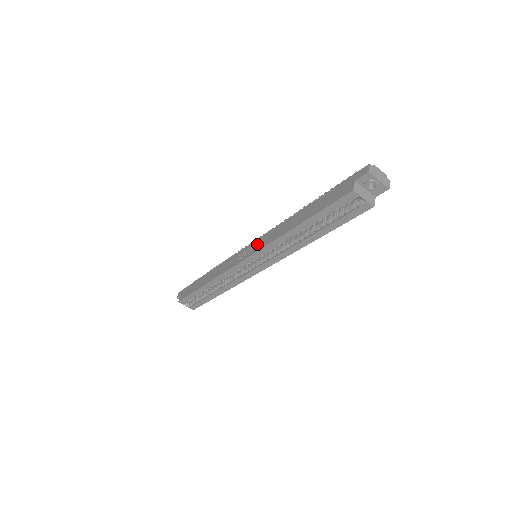
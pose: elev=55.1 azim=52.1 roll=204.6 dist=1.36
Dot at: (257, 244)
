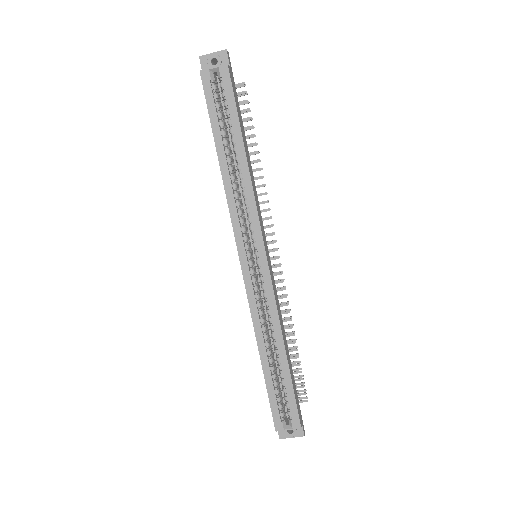
Dot at: occluded
